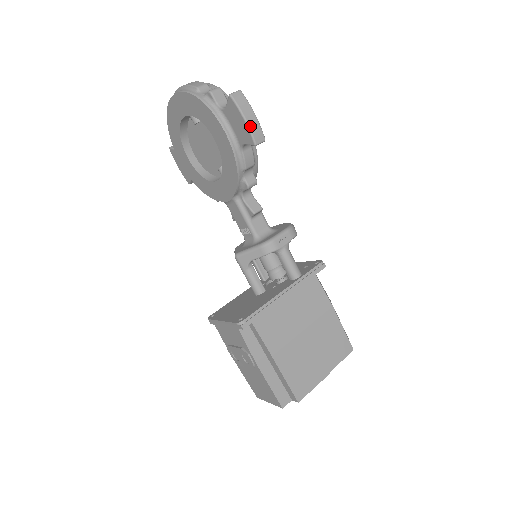
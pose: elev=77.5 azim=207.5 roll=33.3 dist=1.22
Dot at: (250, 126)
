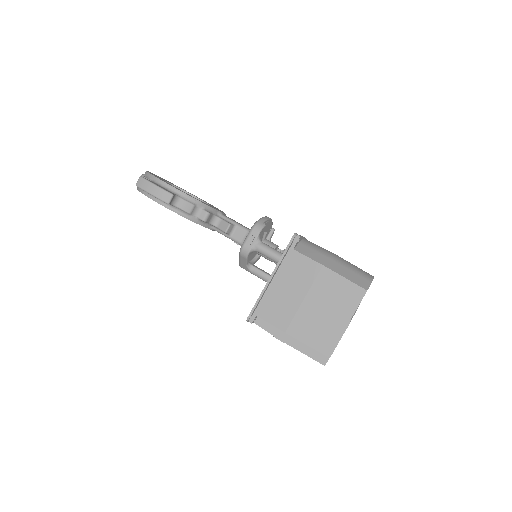
Dot at: (156, 196)
